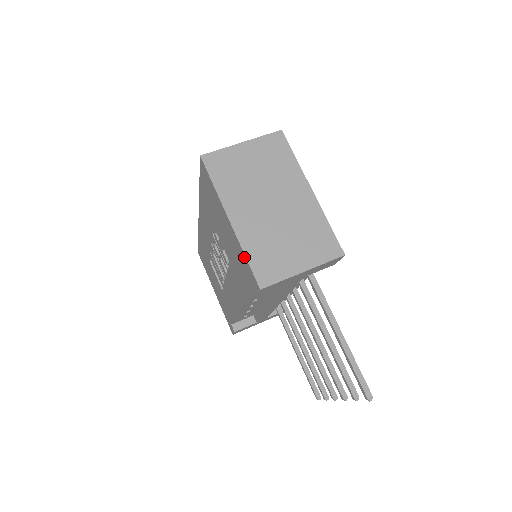
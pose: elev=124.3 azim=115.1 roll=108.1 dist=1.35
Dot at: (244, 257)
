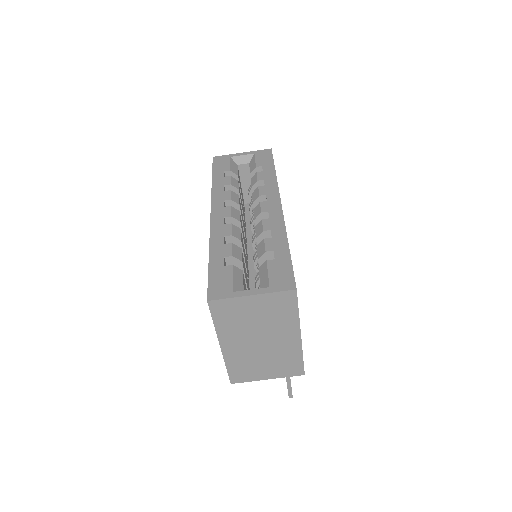
Dot at: (226, 363)
